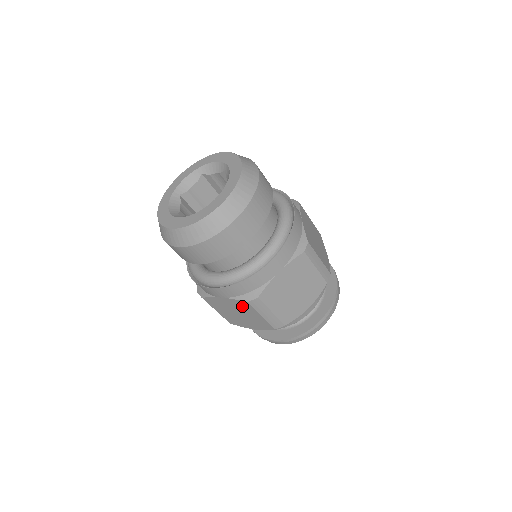
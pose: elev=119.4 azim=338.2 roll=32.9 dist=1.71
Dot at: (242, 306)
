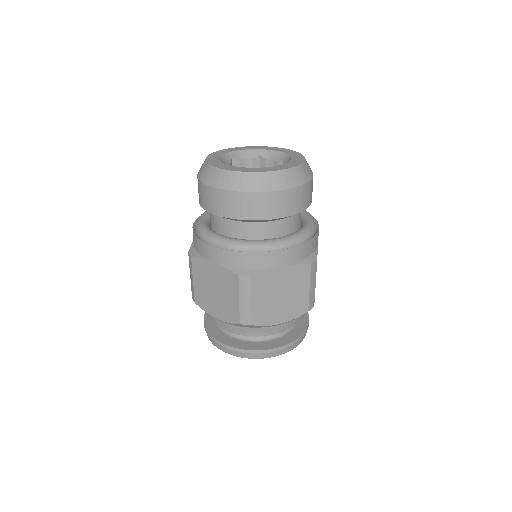
Dot at: (228, 280)
